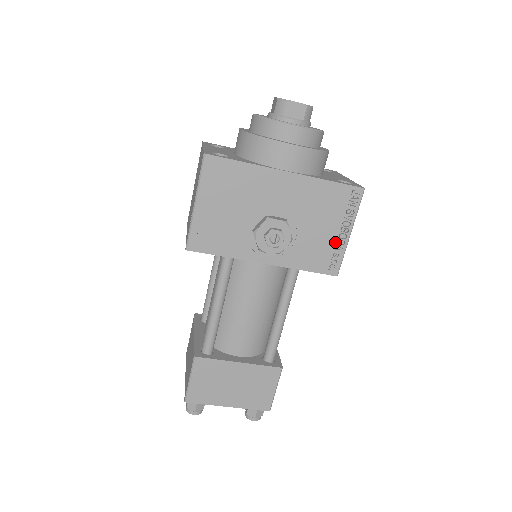
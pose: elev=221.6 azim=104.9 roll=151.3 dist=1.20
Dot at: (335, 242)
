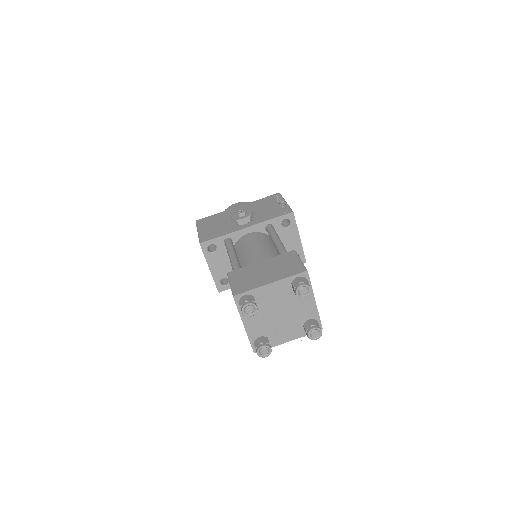
Dot at: (280, 207)
